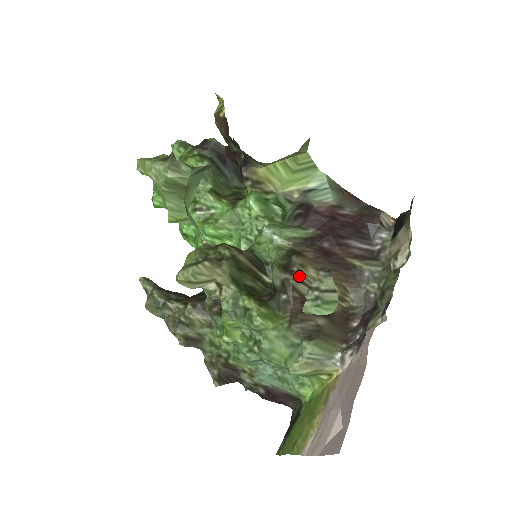
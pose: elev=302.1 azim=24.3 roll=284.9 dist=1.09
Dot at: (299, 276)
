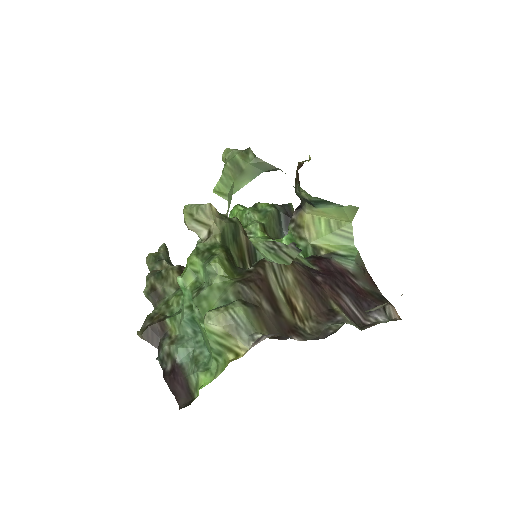
Dot at: (276, 267)
